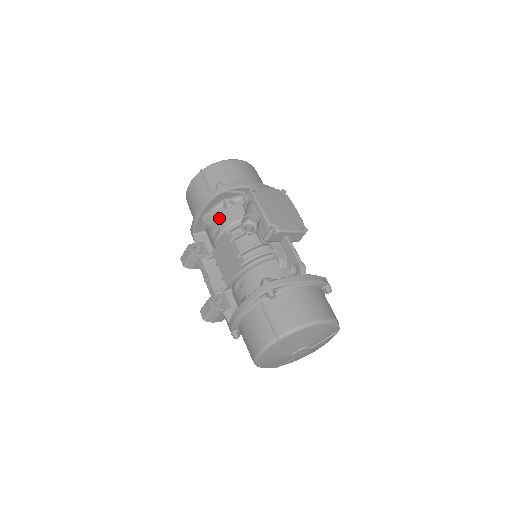
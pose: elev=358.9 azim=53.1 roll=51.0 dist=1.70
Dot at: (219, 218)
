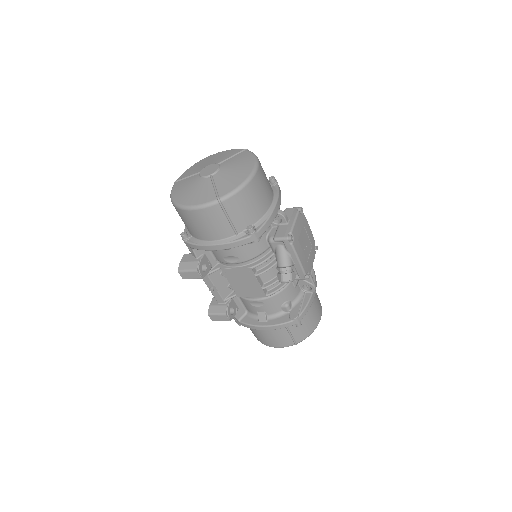
Dot at: (239, 251)
